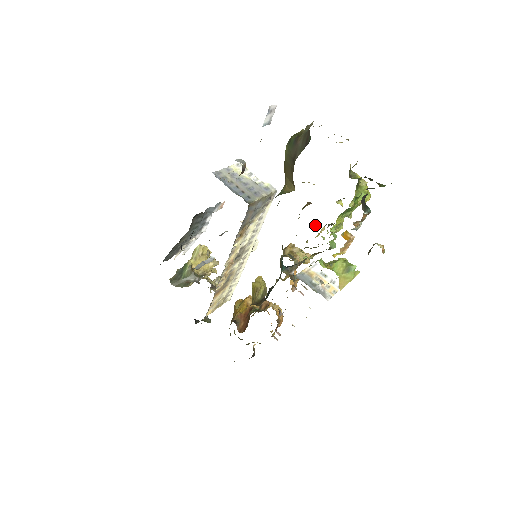
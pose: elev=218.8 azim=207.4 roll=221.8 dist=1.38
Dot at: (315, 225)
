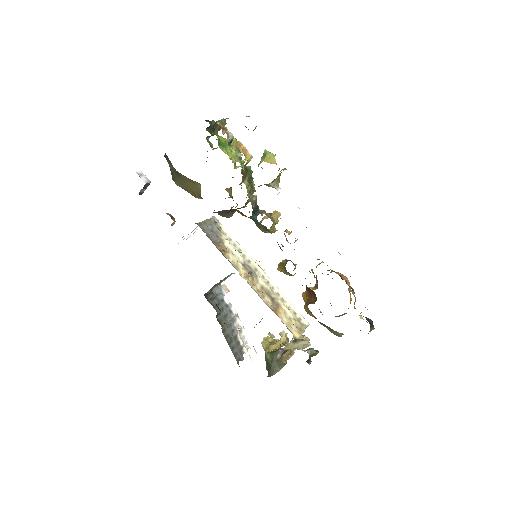
Dot at: occluded
